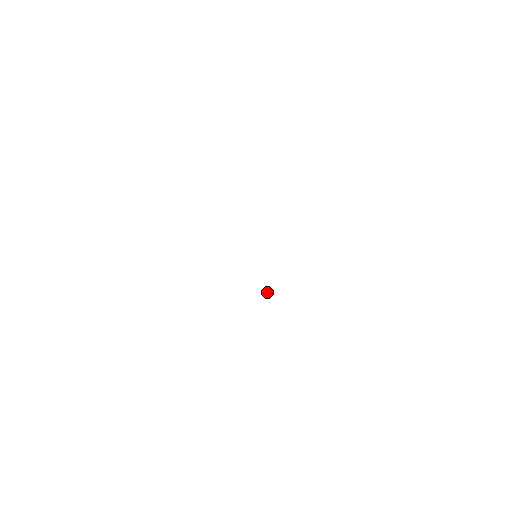
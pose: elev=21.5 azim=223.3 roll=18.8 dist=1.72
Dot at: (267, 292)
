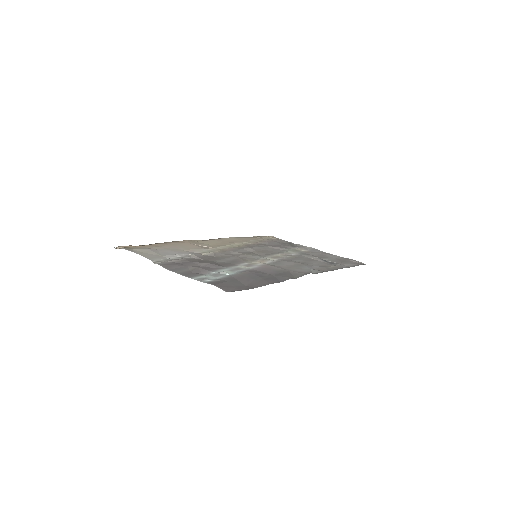
Dot at: (259, 241)
